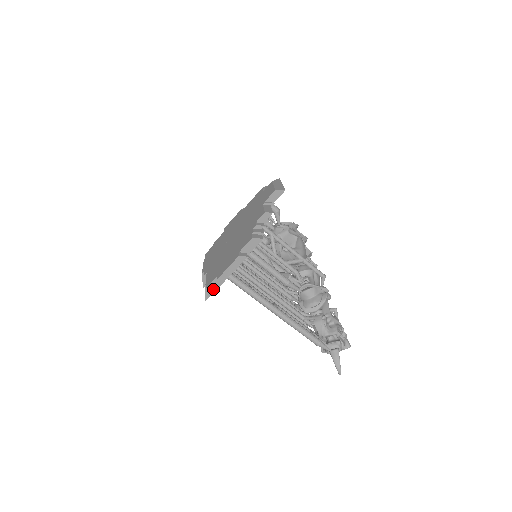
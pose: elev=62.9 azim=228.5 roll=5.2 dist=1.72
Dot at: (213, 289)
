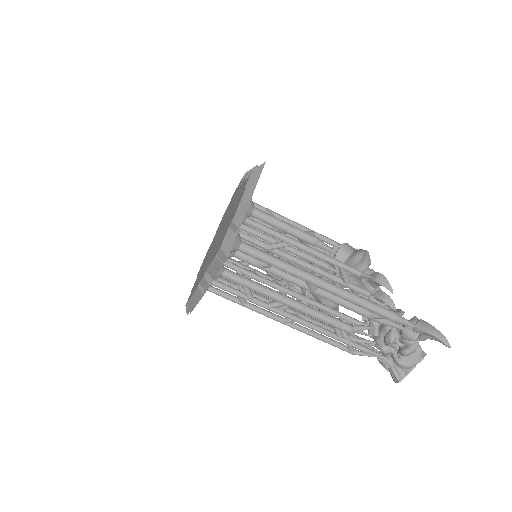
Dot at: (231, 239)
